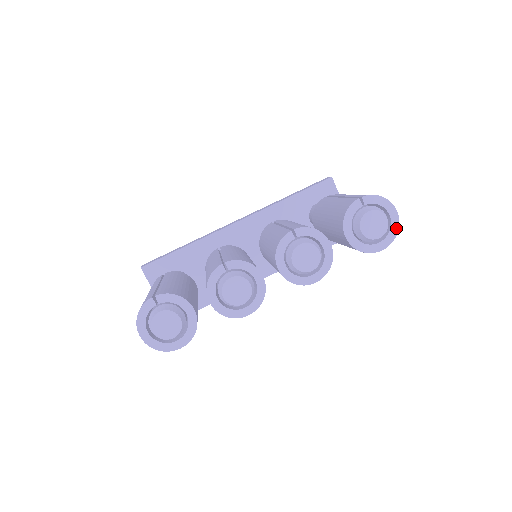
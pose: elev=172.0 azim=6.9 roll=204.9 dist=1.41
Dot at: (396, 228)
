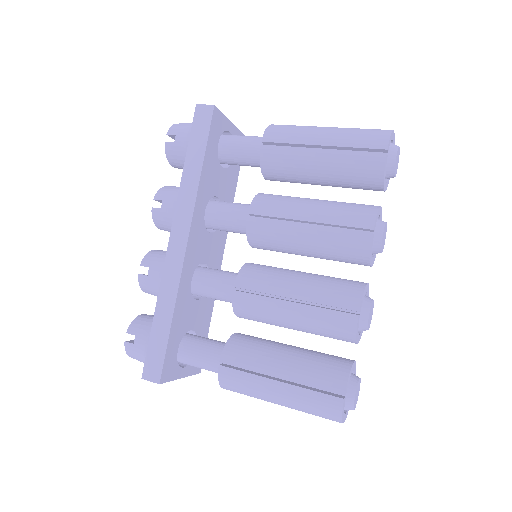
Dot at: occluded
